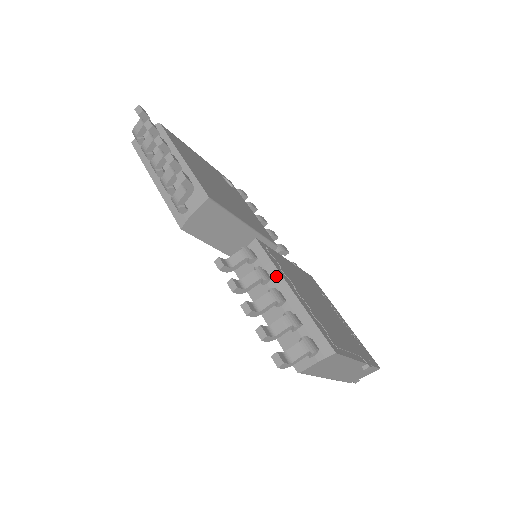
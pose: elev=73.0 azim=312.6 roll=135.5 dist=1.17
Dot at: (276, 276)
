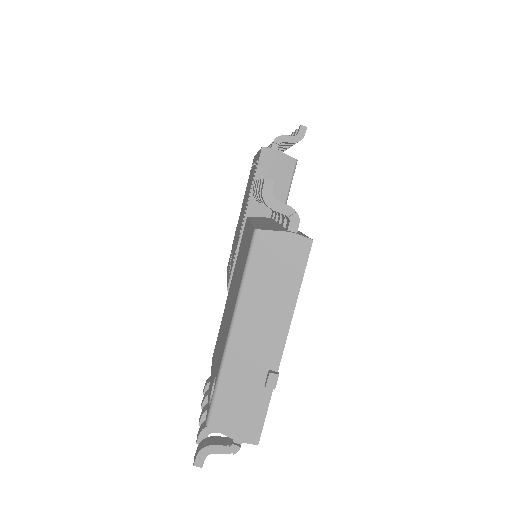
Dot at: occluded
